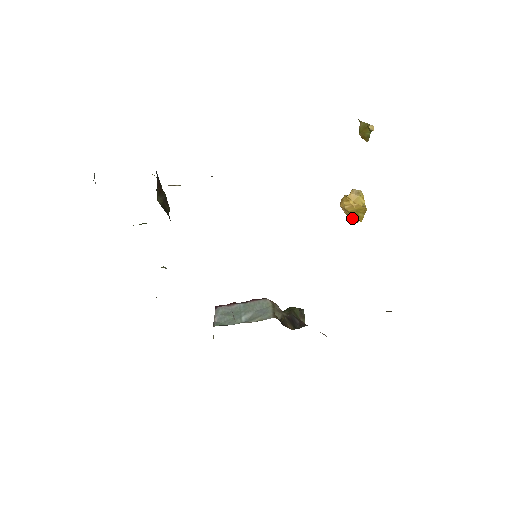
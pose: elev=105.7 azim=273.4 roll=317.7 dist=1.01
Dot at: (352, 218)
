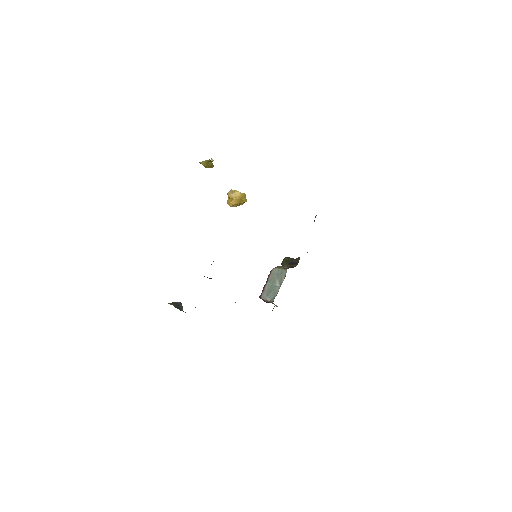
Dot at: (239, 205)
